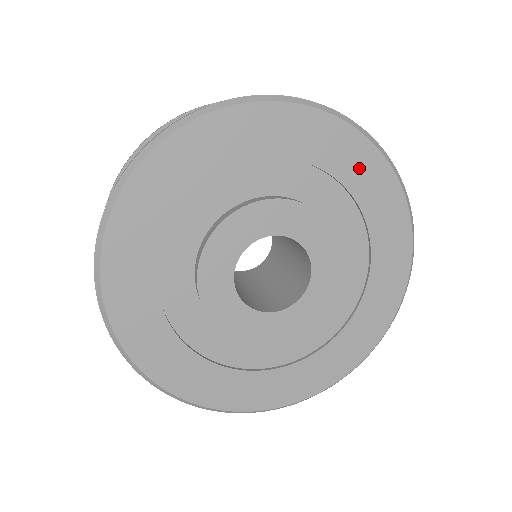
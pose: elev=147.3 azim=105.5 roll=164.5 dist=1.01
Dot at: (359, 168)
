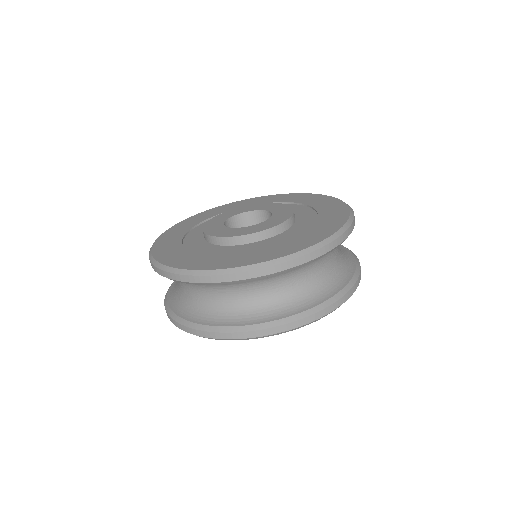
Dot at: (318, 201)
